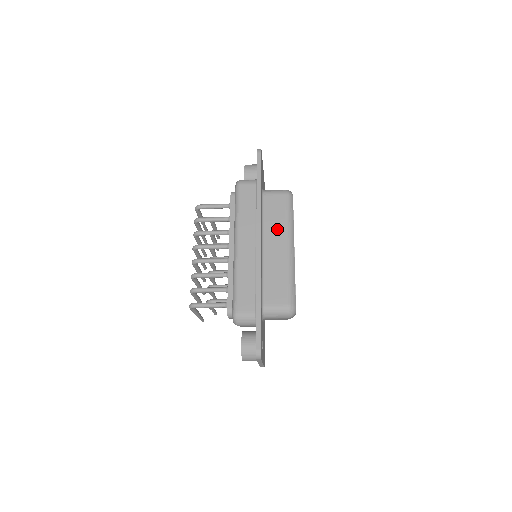
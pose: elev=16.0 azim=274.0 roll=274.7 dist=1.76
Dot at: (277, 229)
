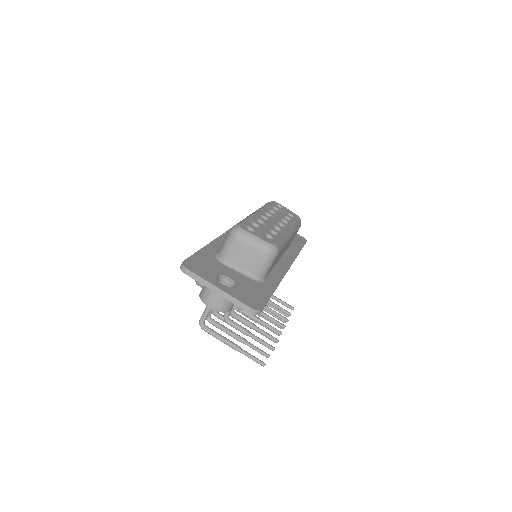
Dot at: occluded
